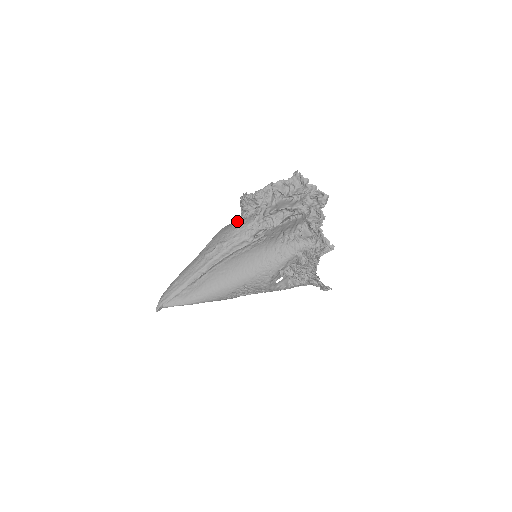
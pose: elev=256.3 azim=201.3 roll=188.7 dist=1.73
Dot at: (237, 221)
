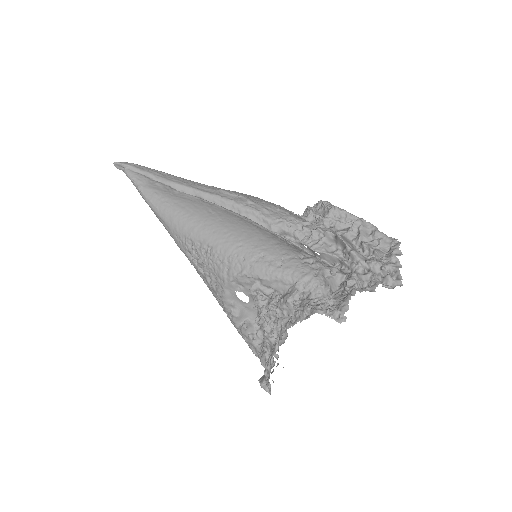
Dot at: (286, 209)
